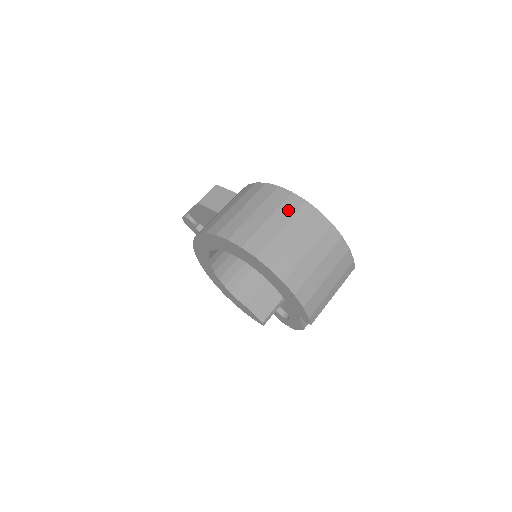
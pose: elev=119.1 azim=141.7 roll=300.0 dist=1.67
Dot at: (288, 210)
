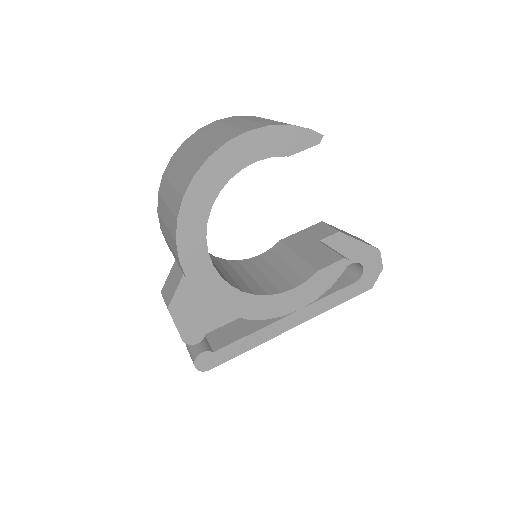
Dot at: (183, 152)
